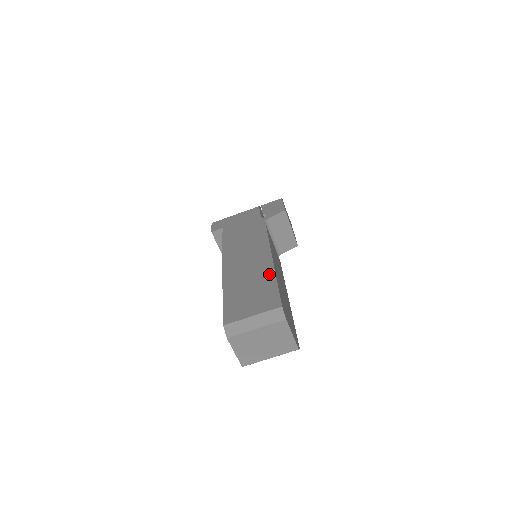
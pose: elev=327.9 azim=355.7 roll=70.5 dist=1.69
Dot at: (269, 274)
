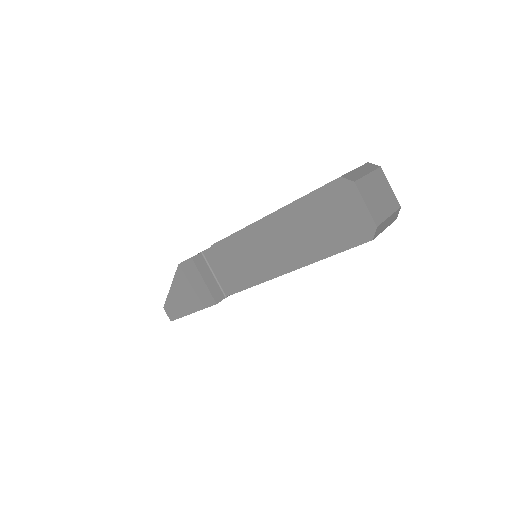
Dot at: occluded
